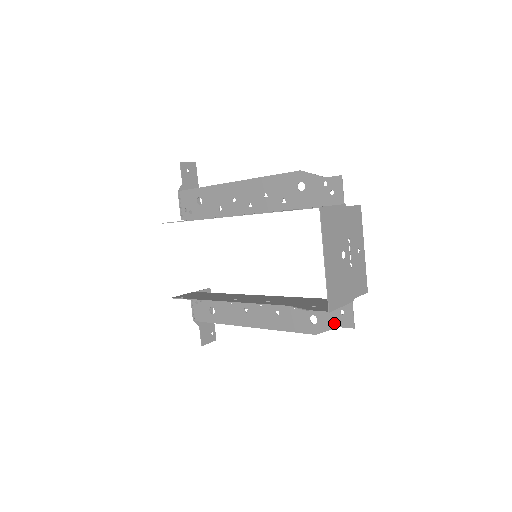
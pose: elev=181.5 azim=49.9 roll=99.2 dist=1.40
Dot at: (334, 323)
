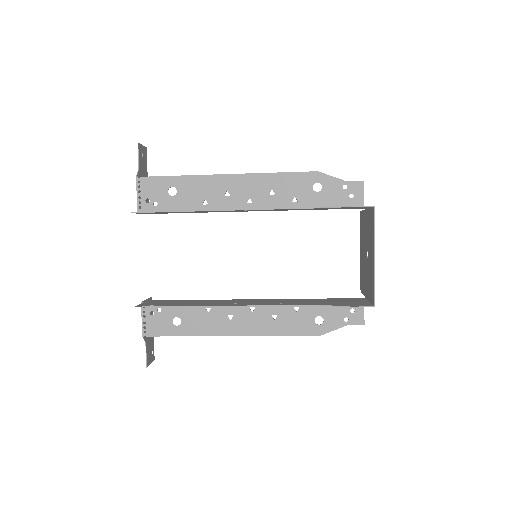
Dot at: (343, 322)
